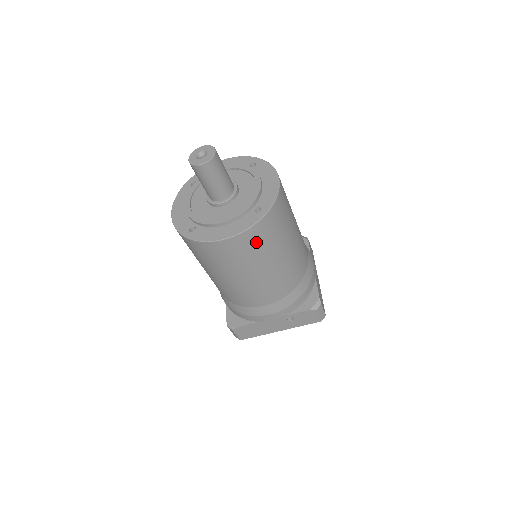
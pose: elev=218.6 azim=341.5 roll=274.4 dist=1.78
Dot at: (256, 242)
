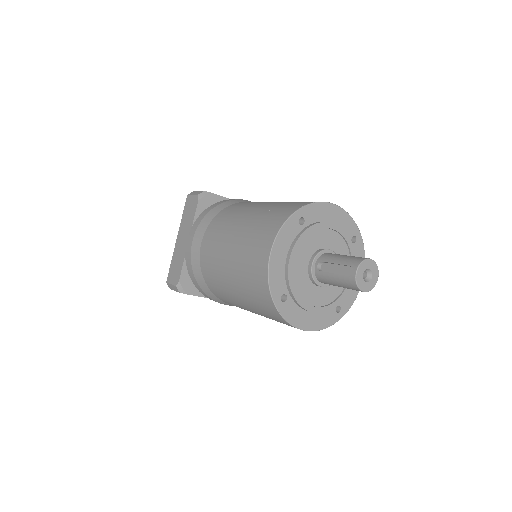
Dot at: occluded
